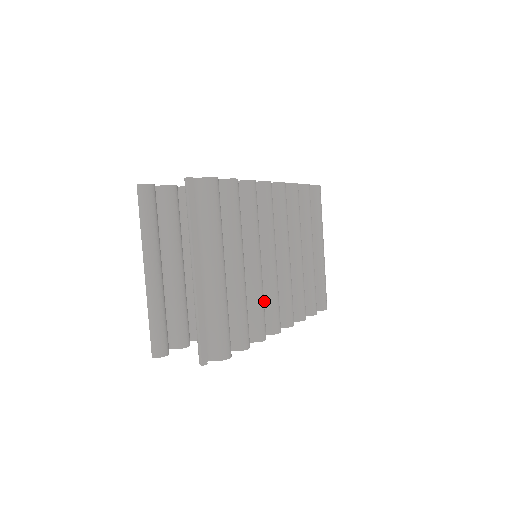
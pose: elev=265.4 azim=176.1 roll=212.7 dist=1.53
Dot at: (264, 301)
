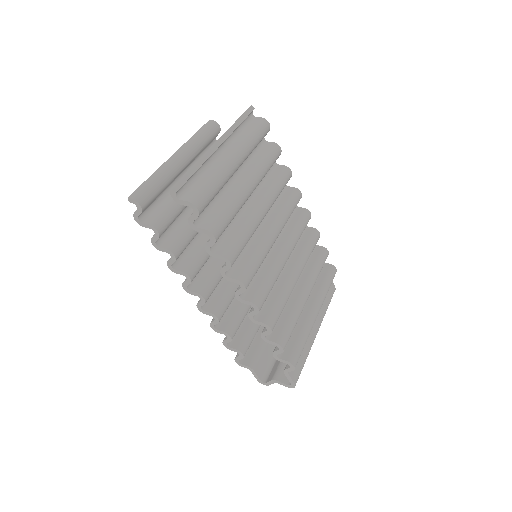
Dot at: (247, 254)
